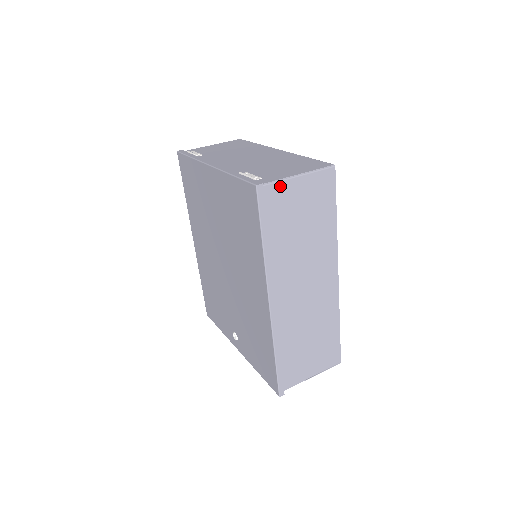
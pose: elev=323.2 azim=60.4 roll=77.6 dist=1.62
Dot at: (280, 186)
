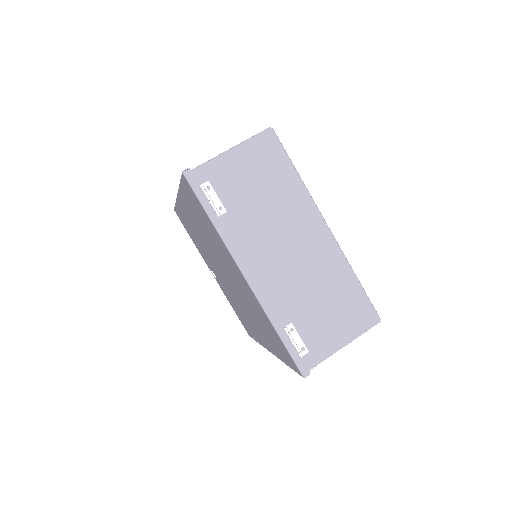
Dot at: (323, 358)
